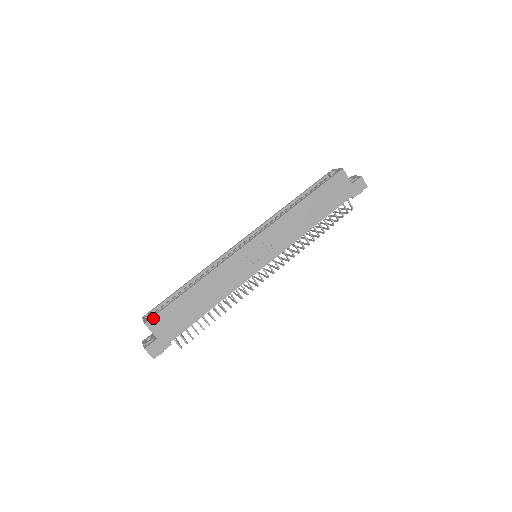
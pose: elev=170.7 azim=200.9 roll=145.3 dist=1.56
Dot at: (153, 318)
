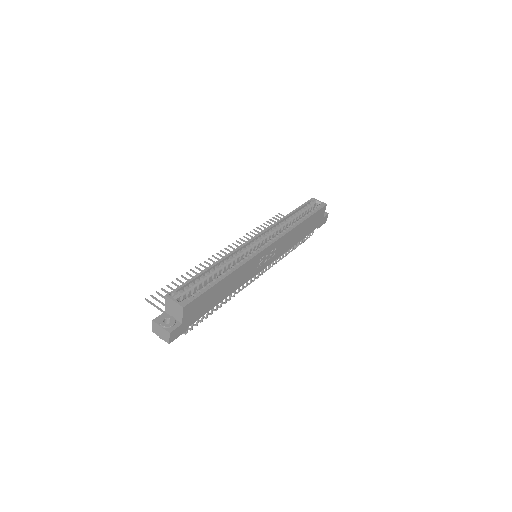
Dot at: (191, 303)
